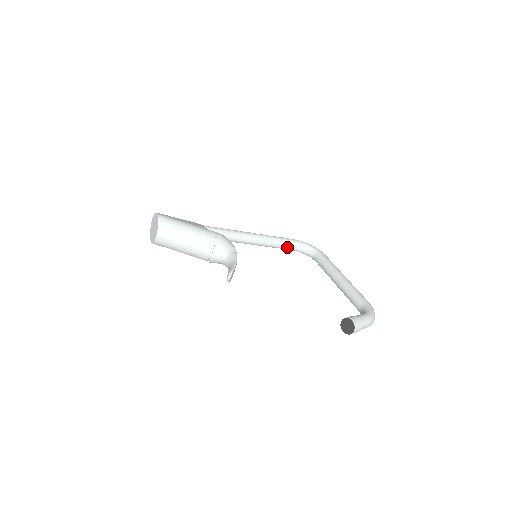
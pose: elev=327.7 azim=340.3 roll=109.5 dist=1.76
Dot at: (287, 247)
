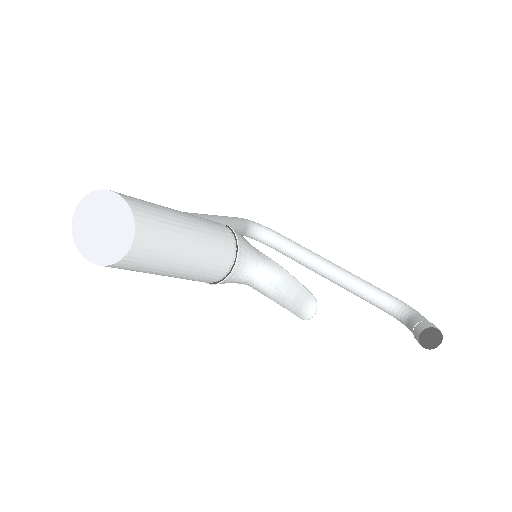
Dot at: (240, 231)
